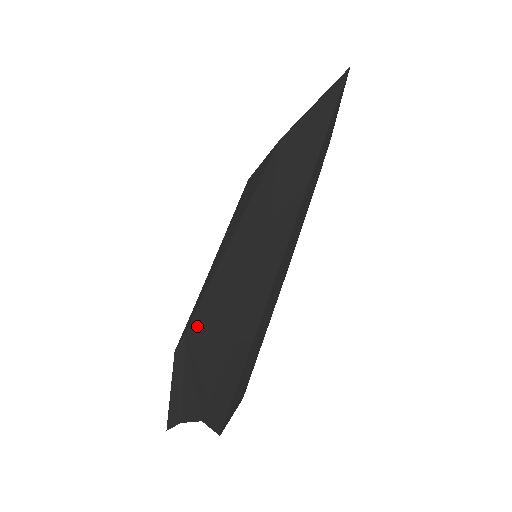
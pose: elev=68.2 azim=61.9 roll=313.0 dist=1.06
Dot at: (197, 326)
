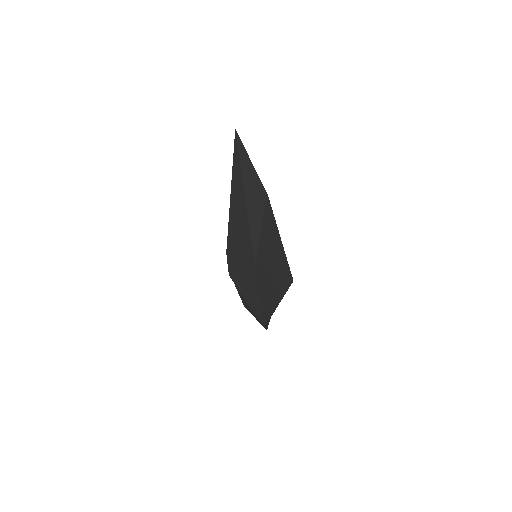
Dot at: occluded
